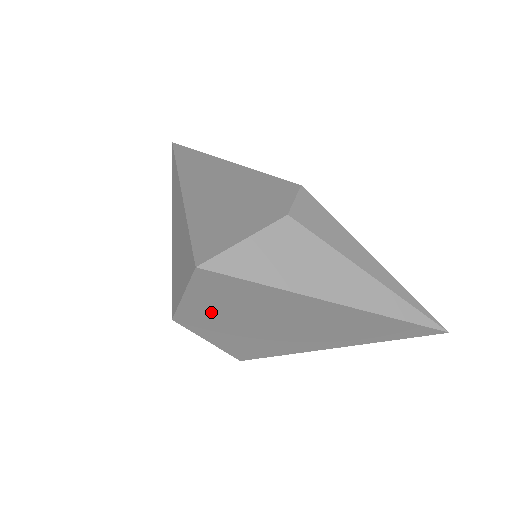
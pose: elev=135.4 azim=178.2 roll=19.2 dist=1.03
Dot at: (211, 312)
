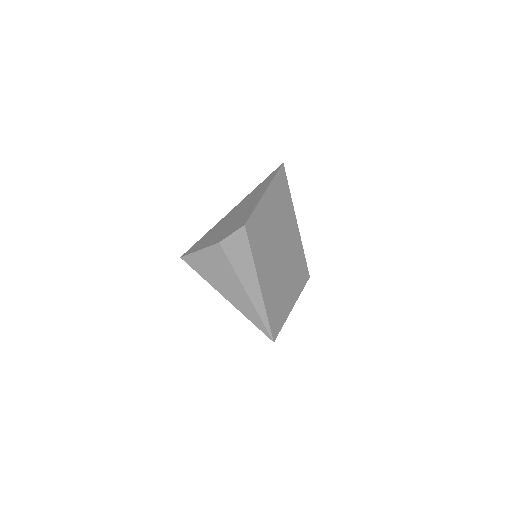
Dot at: occluded
